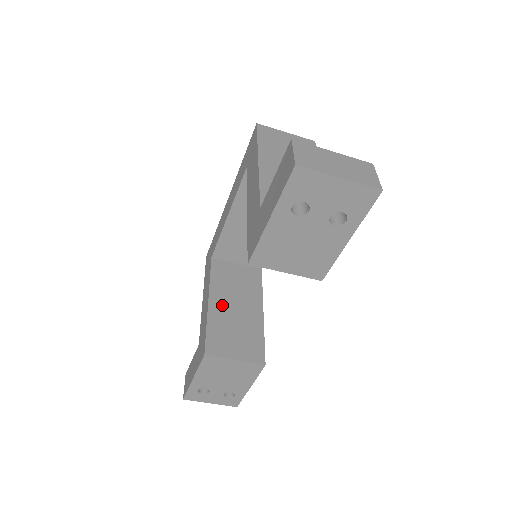
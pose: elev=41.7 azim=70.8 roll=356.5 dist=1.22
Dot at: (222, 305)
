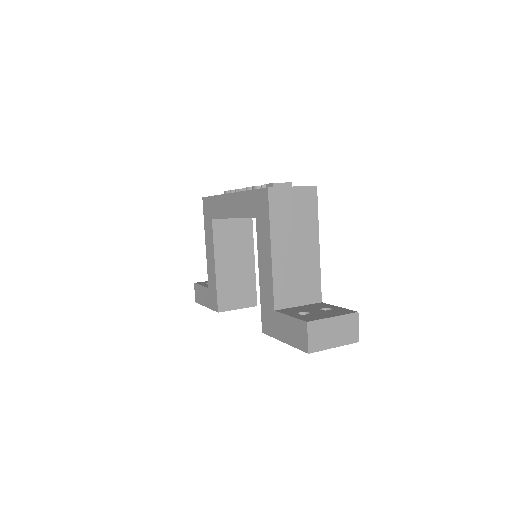
Dot at: (225, 266)
